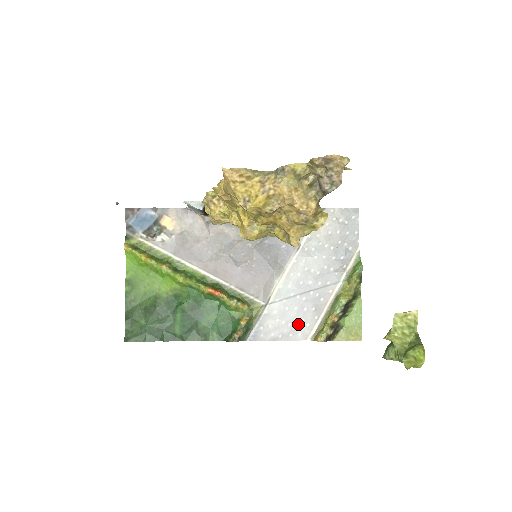
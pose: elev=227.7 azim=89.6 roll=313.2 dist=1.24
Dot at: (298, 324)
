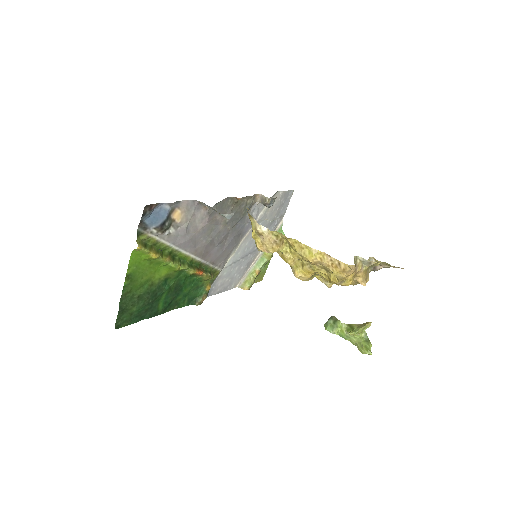
Dot at: (235, 279)
